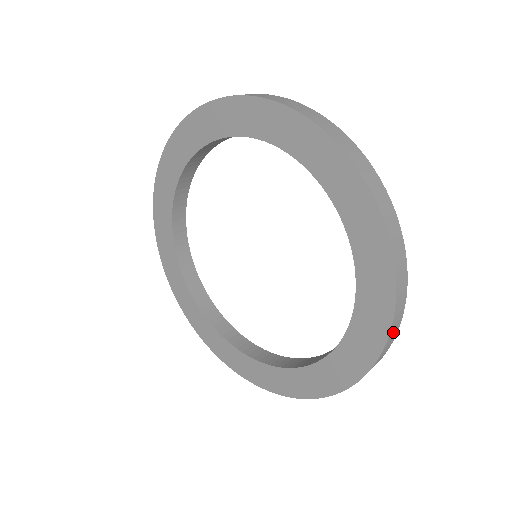
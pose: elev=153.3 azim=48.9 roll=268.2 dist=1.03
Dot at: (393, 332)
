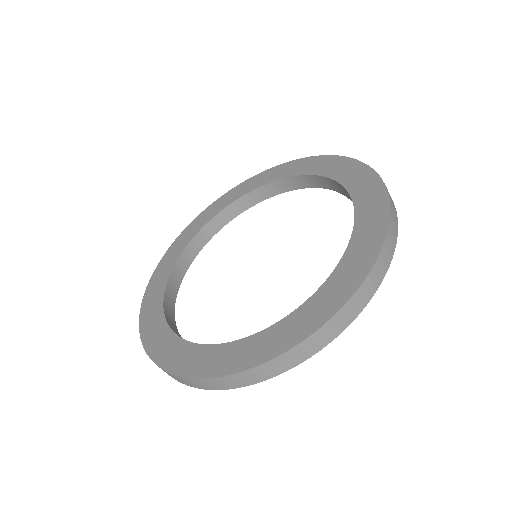
Dot at: (328, 331)
